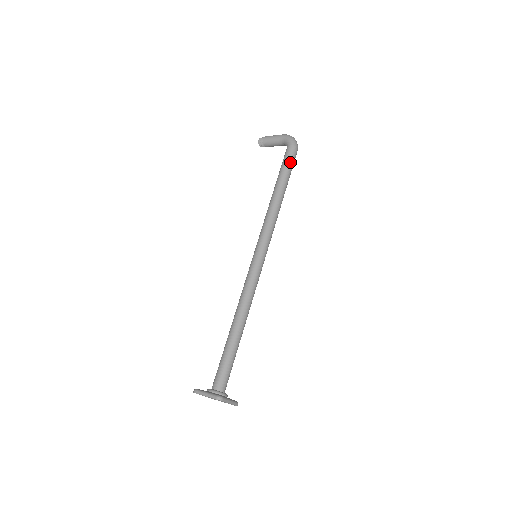
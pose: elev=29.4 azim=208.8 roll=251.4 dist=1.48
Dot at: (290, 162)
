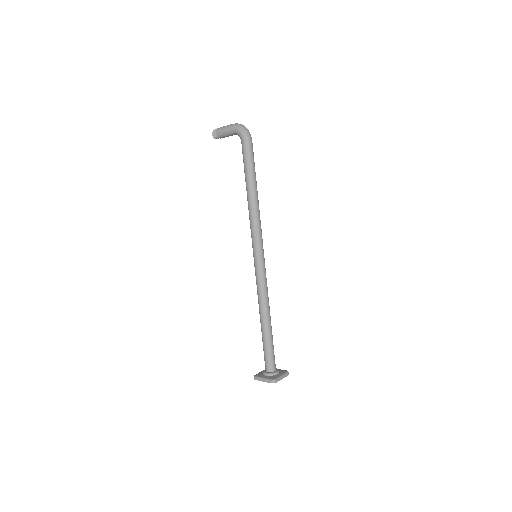
Dot at: (250, 157)
